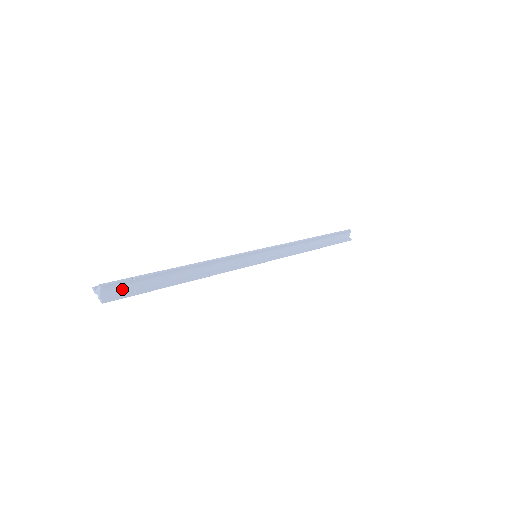
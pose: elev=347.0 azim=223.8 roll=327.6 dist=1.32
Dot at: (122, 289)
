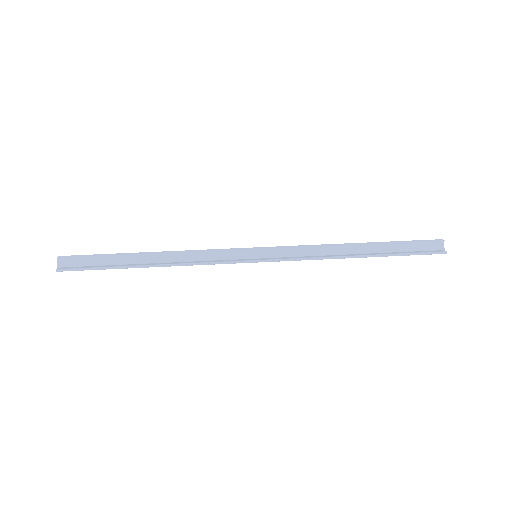
Dot at: (79, 264)
